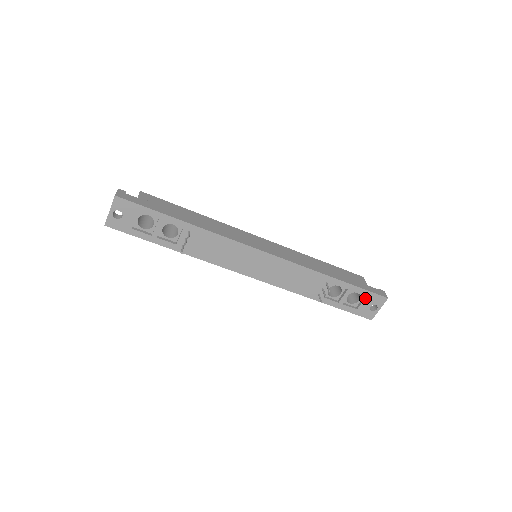
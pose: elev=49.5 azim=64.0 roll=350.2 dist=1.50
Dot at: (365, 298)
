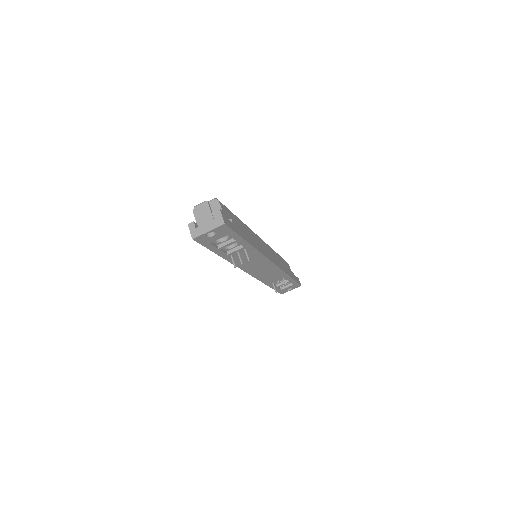
Dot at: (292, 285)
